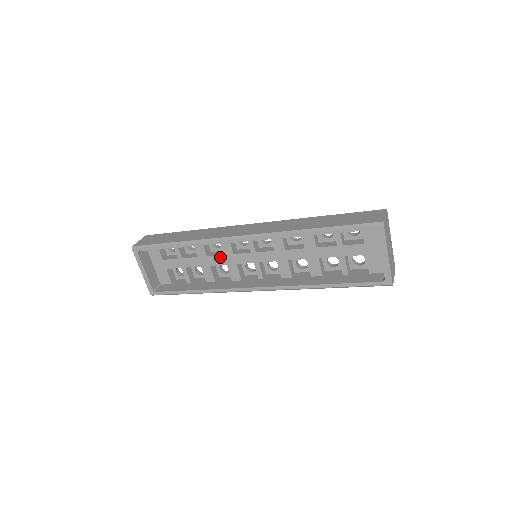
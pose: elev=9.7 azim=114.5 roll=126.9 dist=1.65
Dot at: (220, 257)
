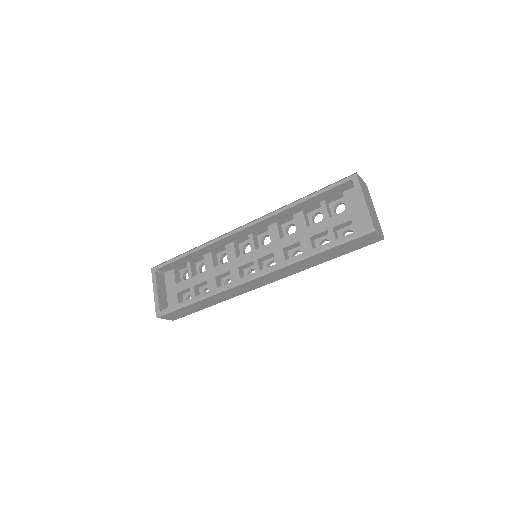
Dot at: (225, 265)
